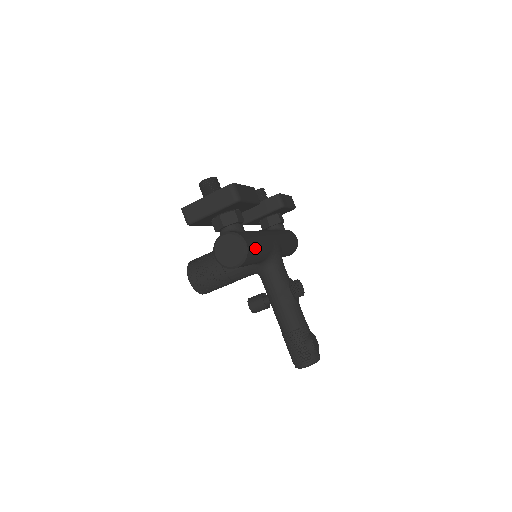
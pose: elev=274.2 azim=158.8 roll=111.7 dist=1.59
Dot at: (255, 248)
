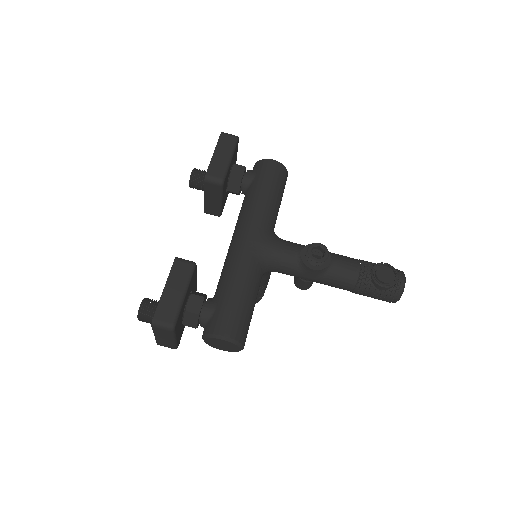
Dot at: (237, 314)
